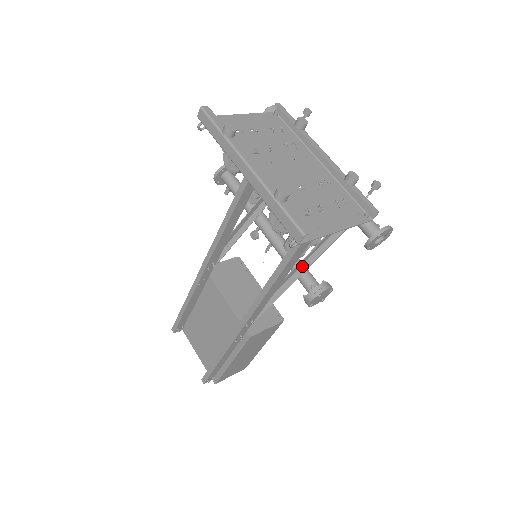
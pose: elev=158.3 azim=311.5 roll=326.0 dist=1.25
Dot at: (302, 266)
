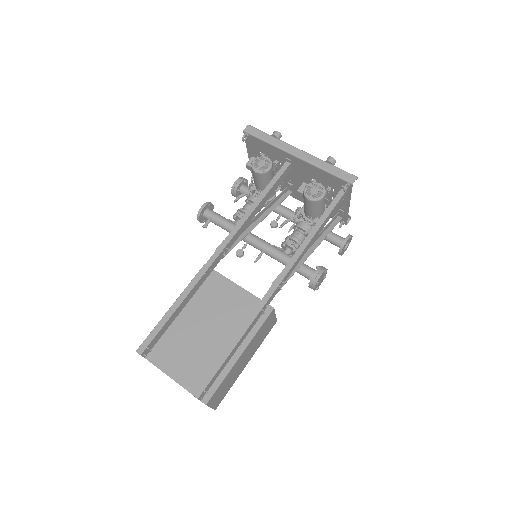
Dot at: (313, 245)
